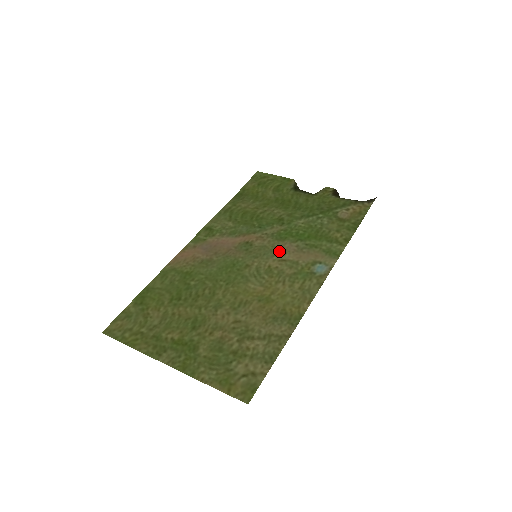
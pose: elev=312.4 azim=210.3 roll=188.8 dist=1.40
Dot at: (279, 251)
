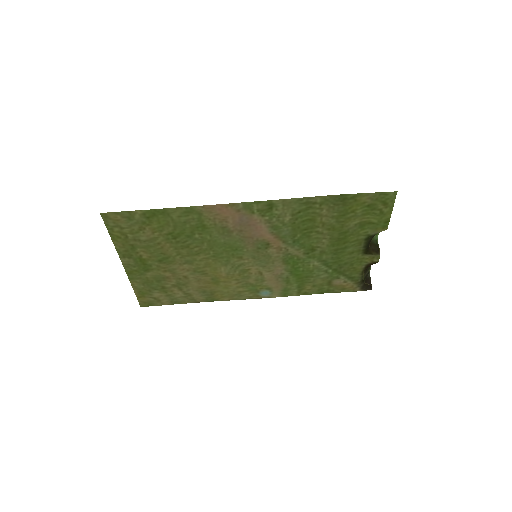
Dot at: (270, 268)
